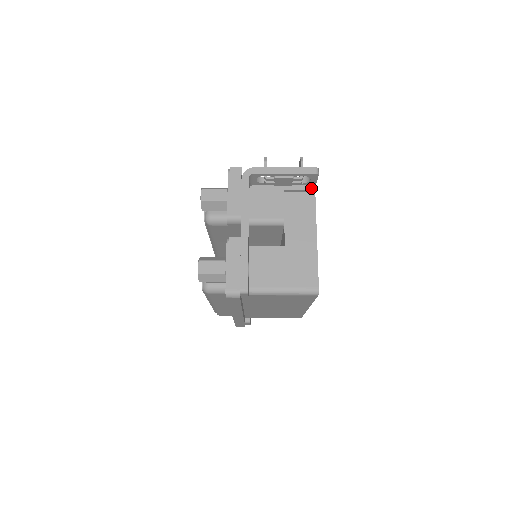
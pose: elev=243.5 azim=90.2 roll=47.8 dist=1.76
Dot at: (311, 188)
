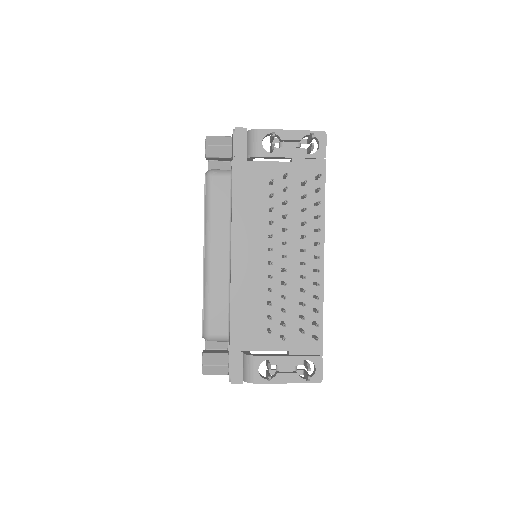
Dot at: occluded
